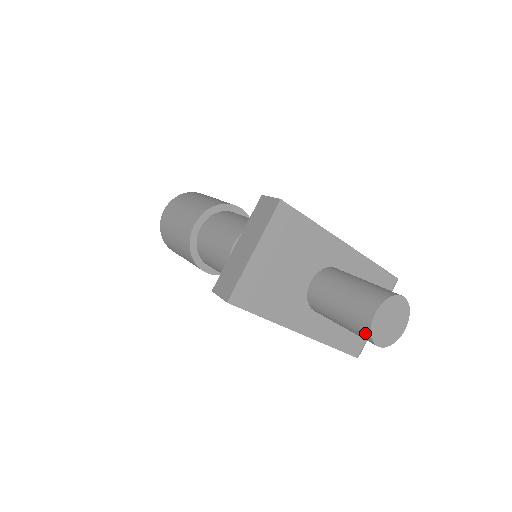
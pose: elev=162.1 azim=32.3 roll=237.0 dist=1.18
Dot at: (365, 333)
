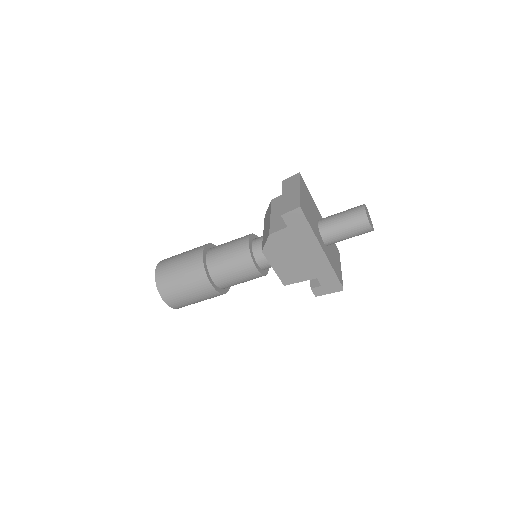
Dot at: (364, 219)
